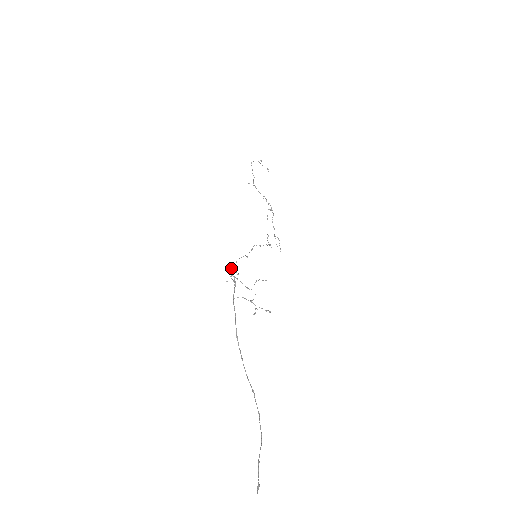
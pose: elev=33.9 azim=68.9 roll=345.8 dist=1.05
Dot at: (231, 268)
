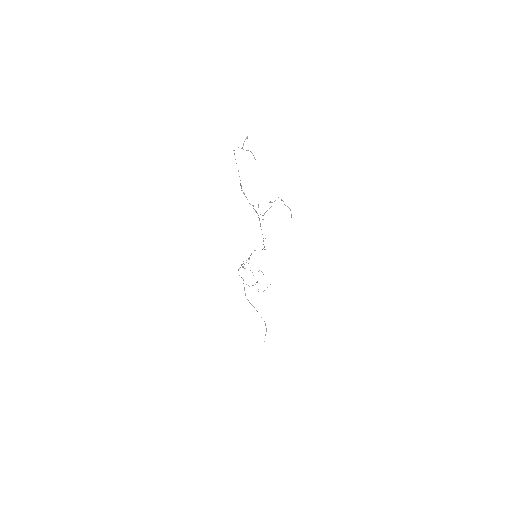
Dot at: (238, 269)
